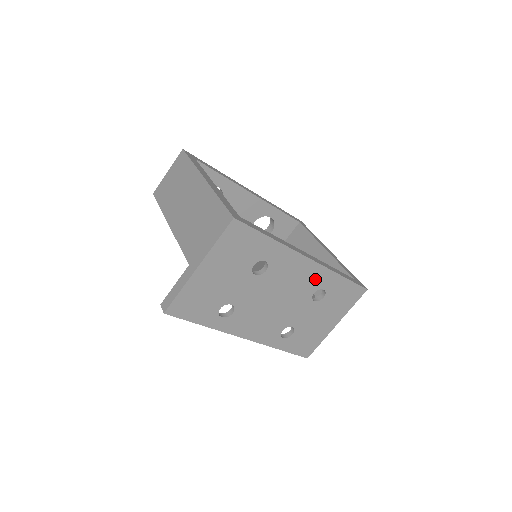
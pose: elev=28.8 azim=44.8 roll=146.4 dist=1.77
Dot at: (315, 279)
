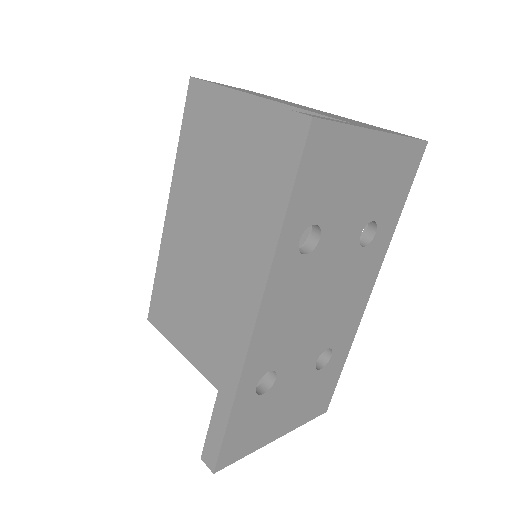
Dot at: (346, 328)
